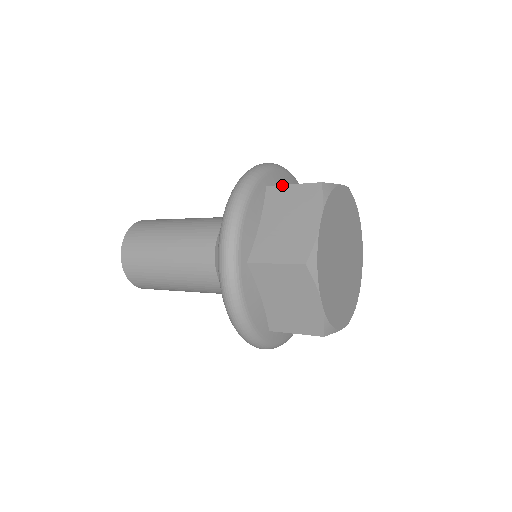
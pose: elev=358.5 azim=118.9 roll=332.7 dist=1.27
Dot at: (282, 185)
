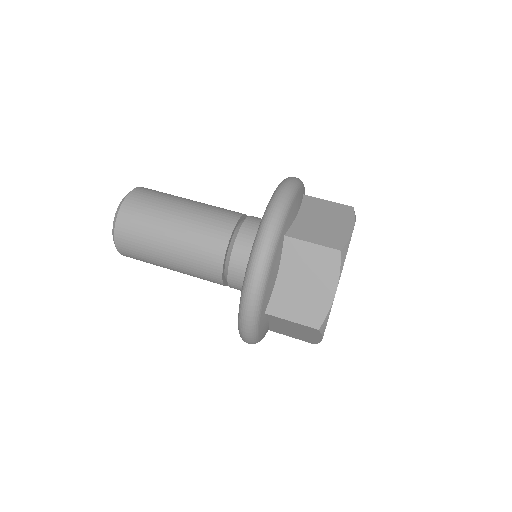
Dot at: (301, 240)
